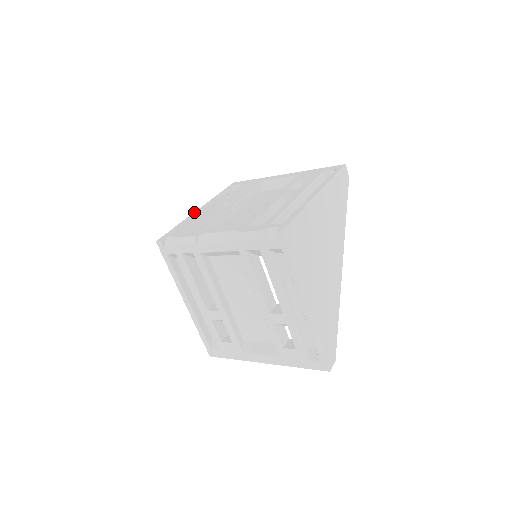
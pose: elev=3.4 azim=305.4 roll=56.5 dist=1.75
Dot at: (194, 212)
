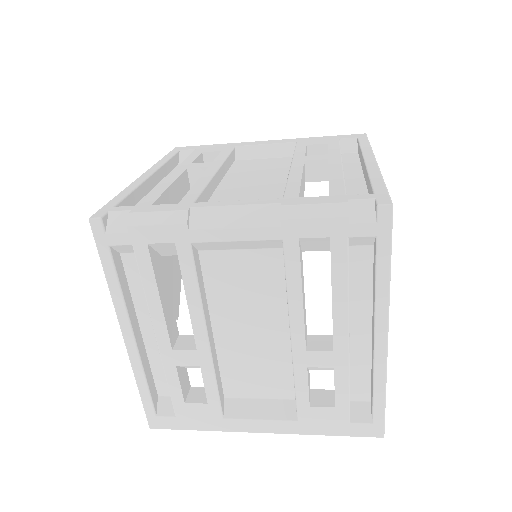
Dot at: (137, 178)
